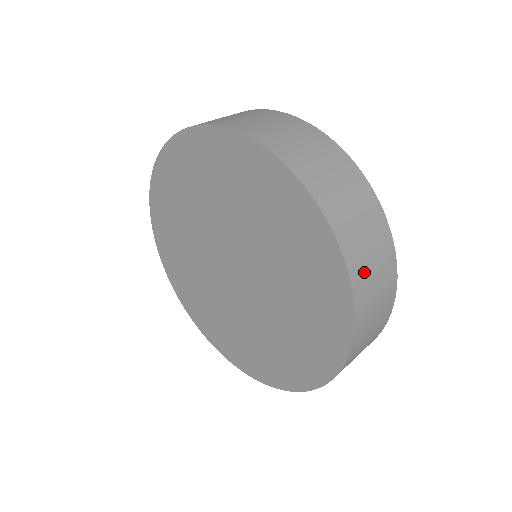
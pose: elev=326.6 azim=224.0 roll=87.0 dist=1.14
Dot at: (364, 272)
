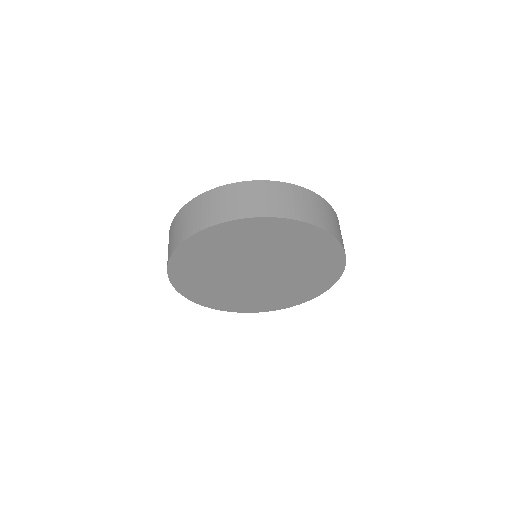
Dot at: (341, 237)
